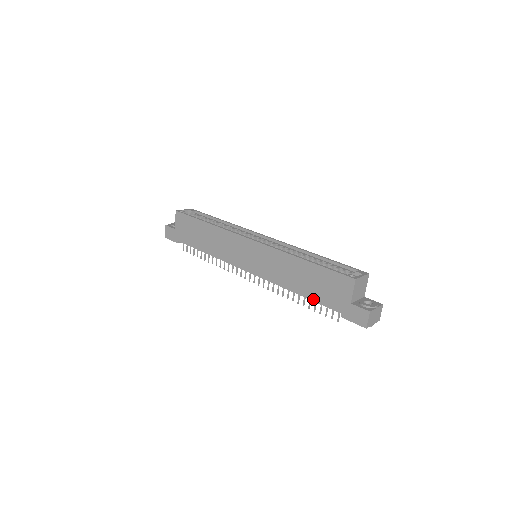
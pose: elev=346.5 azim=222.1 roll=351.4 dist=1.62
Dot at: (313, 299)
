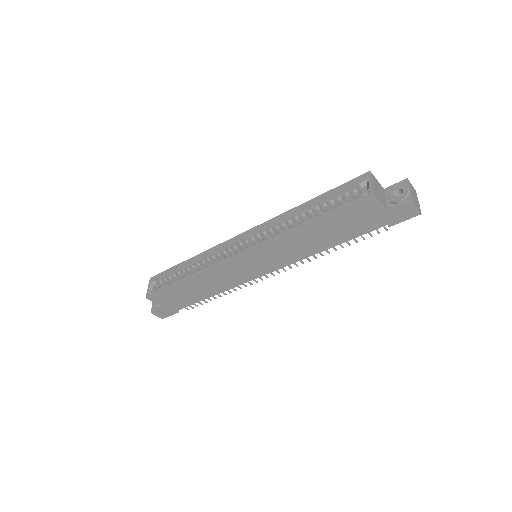
Dot at: (349, 239)
